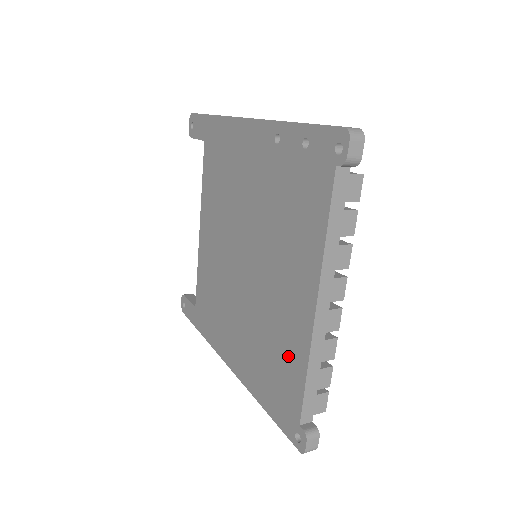
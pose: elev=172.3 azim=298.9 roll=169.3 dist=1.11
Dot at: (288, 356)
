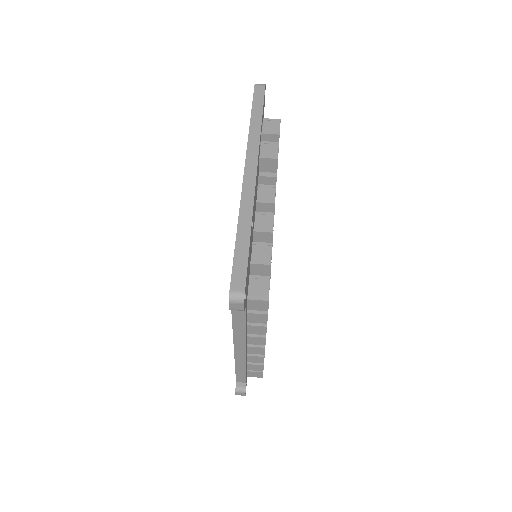
Dot at: occluded
